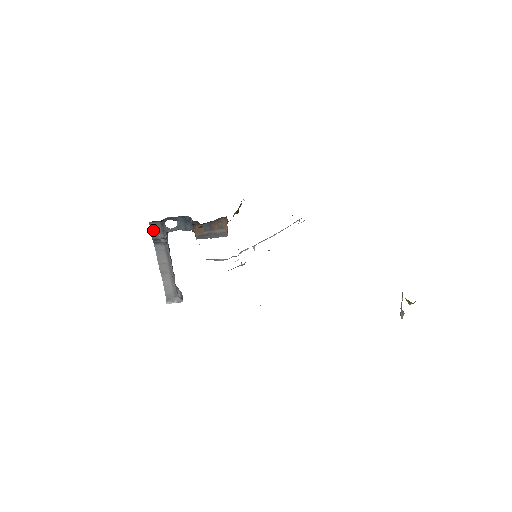
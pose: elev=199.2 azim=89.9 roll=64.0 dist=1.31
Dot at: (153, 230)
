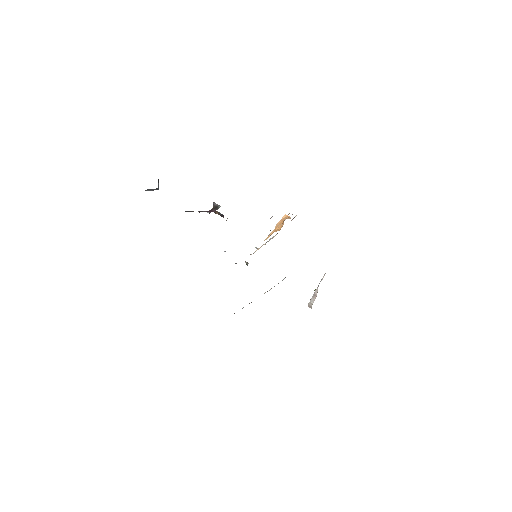
Dot at: occluded
